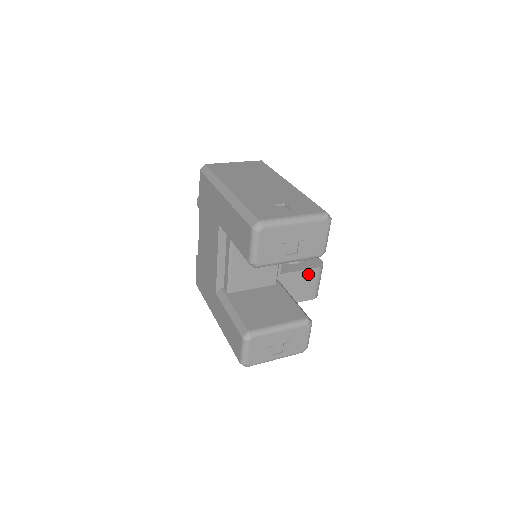
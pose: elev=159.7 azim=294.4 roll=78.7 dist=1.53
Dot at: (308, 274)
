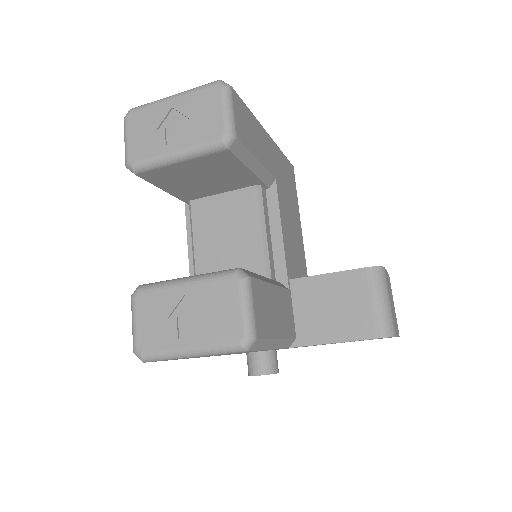
Dot at: (347, 281)
